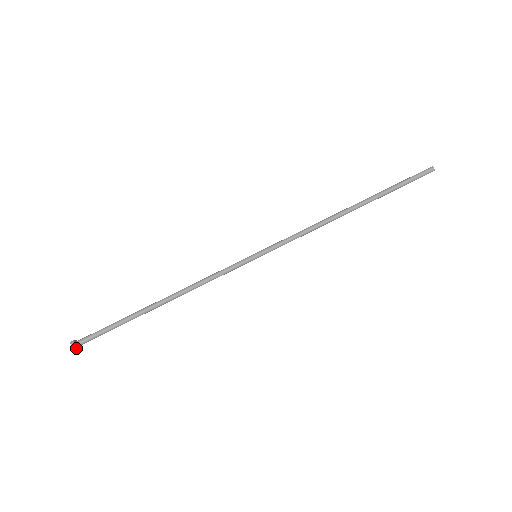
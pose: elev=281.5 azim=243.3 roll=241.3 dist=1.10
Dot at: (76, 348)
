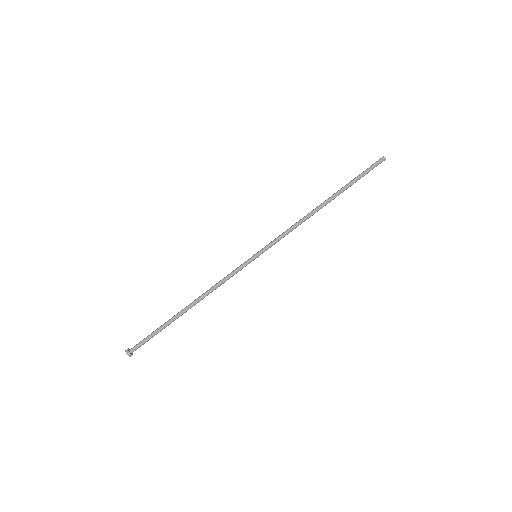
Dot at: (130, 354)
